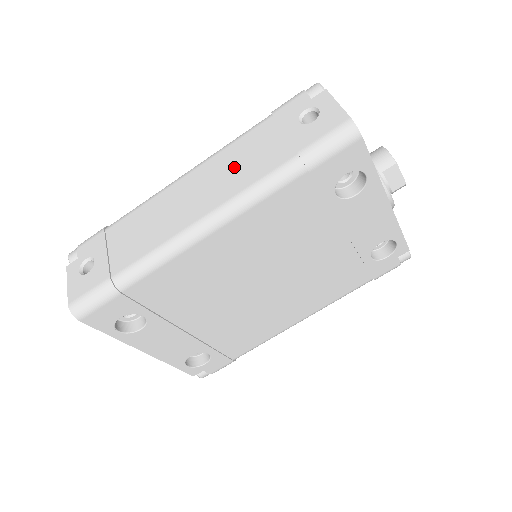
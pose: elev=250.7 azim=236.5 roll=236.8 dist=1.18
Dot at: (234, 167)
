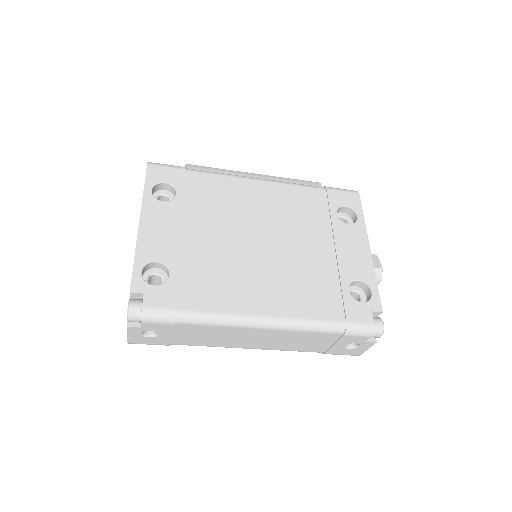
Dot at: (293, 342)
